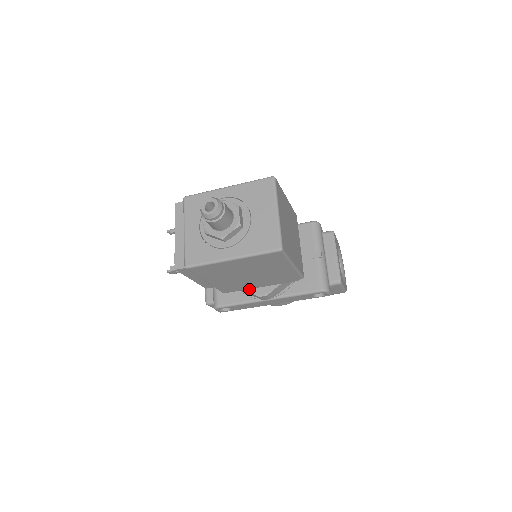
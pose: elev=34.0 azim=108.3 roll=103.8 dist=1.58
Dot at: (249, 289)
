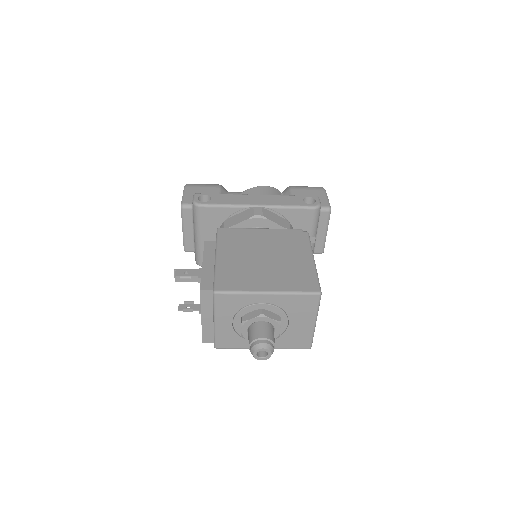
Dot at: occluded
